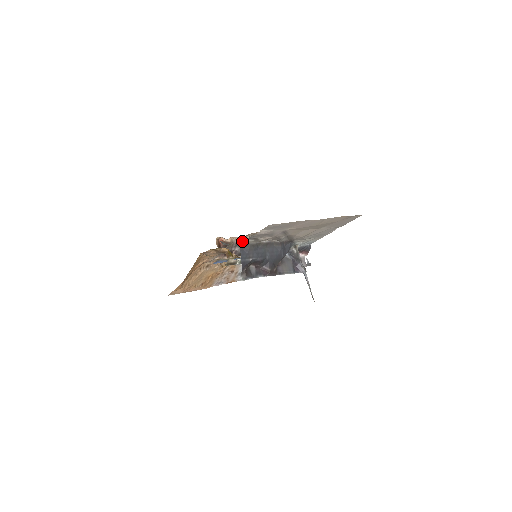
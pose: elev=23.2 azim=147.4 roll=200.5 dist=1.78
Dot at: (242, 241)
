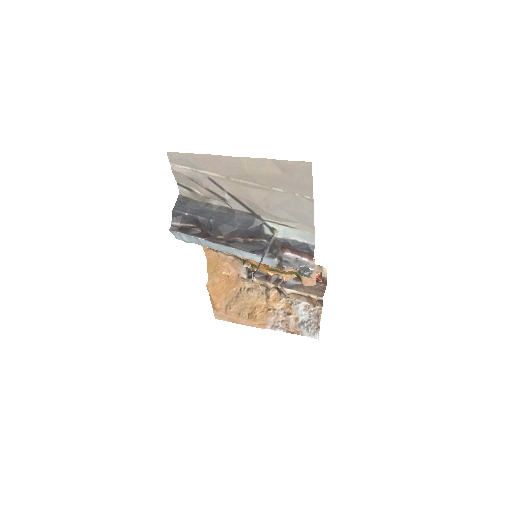
Dot at: occluded
